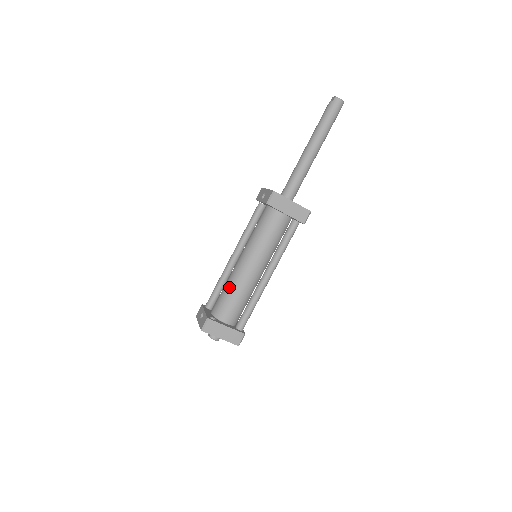
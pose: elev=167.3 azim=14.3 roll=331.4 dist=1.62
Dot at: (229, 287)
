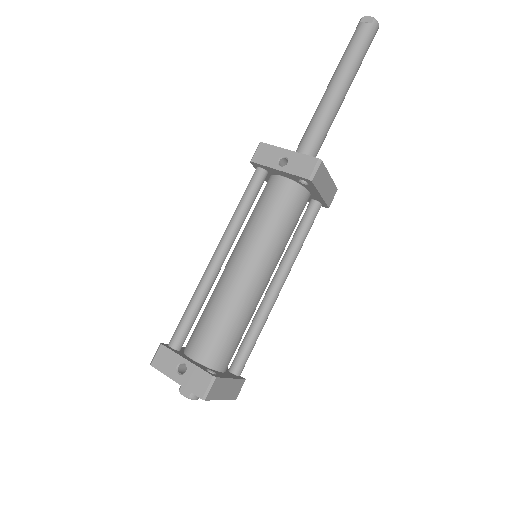
Dot at: (230, 314)
